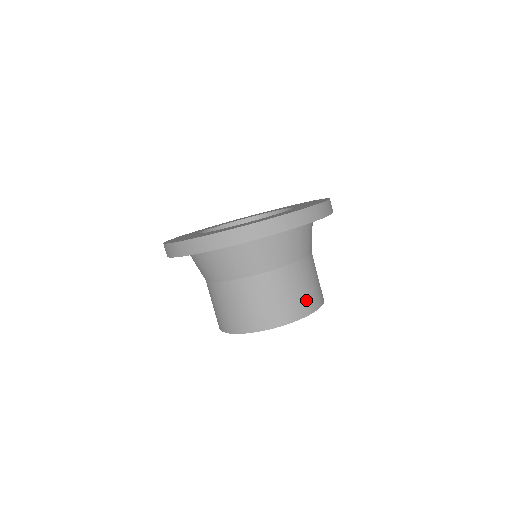
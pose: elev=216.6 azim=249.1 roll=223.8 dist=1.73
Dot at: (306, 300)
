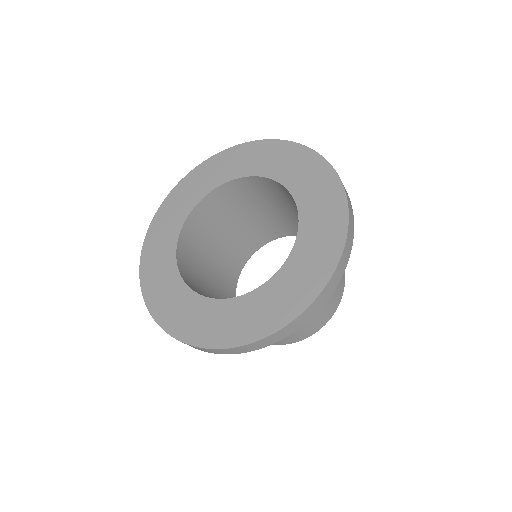
Dot at: (333, 300)
